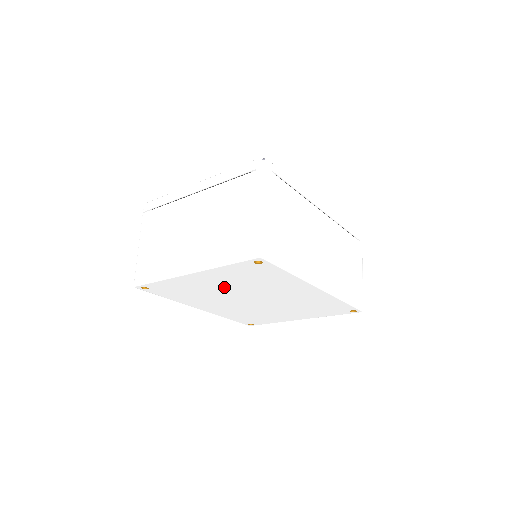
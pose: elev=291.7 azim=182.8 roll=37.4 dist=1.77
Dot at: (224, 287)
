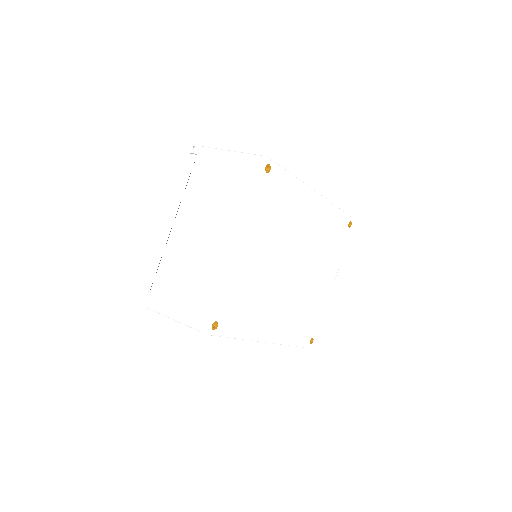
Dot at: (266, 255)
